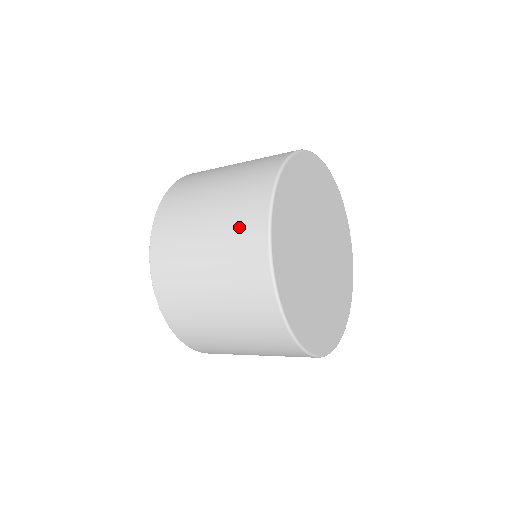
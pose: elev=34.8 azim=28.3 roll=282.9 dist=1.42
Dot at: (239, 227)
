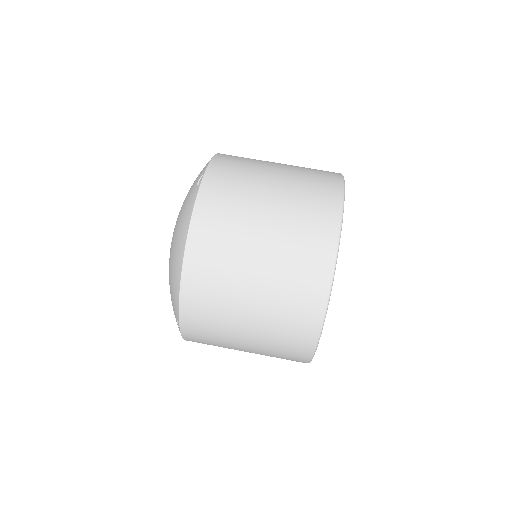
Dot at: (315, 171)
